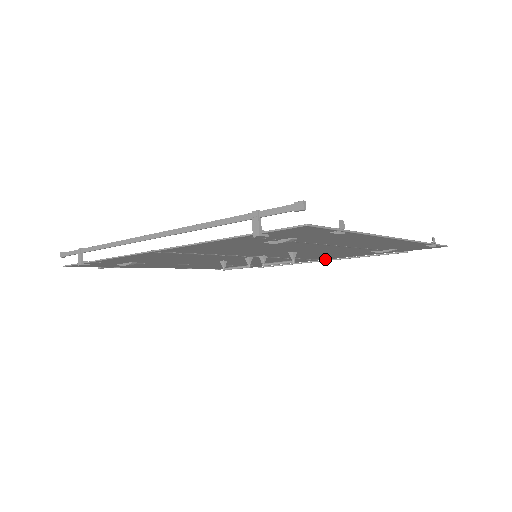
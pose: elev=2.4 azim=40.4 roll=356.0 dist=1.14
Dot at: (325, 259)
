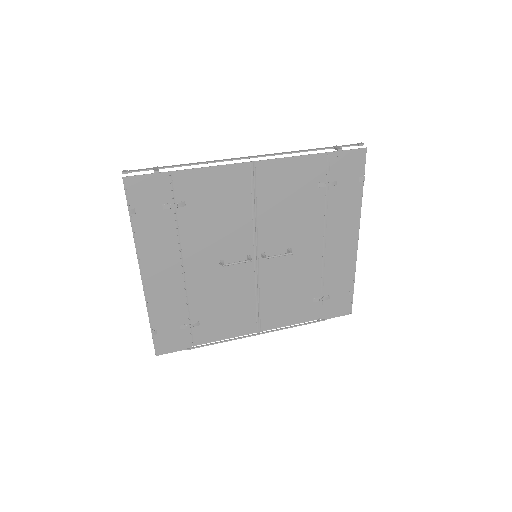
Dot at: (262, 330)
